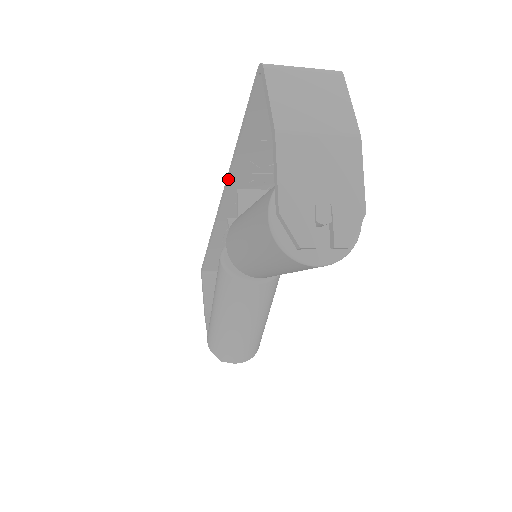
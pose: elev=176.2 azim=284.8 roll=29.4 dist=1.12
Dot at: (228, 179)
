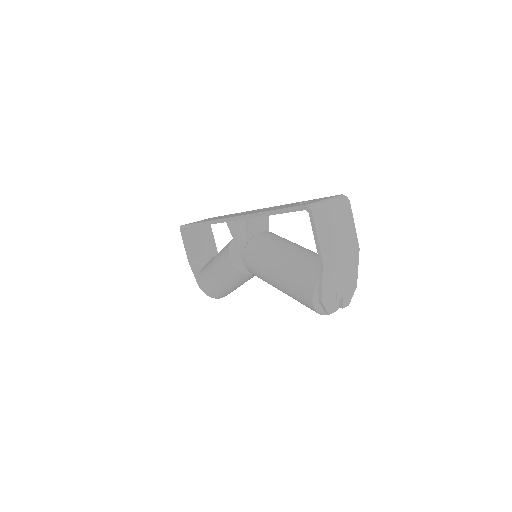
Dot at: occluded
